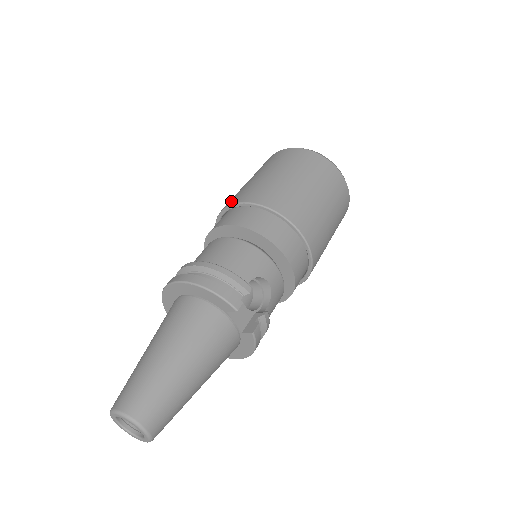
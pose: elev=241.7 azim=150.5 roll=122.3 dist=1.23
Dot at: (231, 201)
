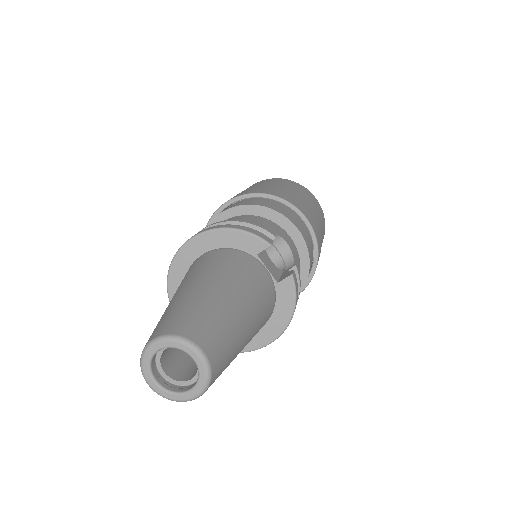
Dot at: occluded
